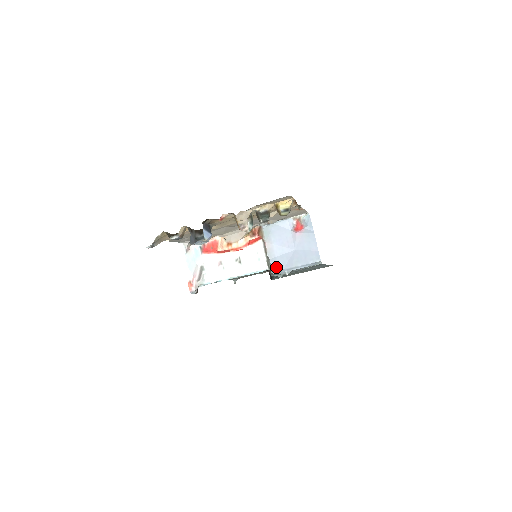
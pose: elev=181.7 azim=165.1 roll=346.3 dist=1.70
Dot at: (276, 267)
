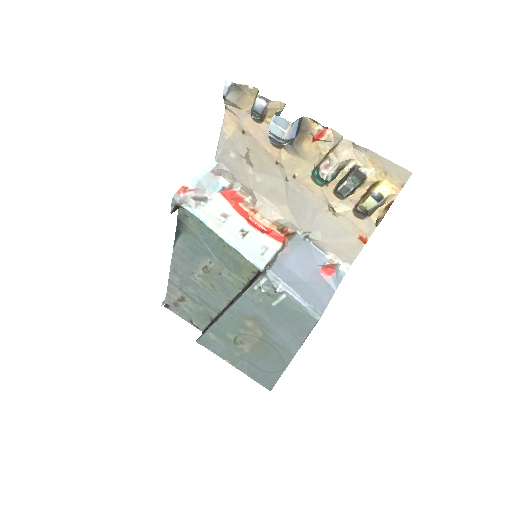
Dot at: (276, 271)
